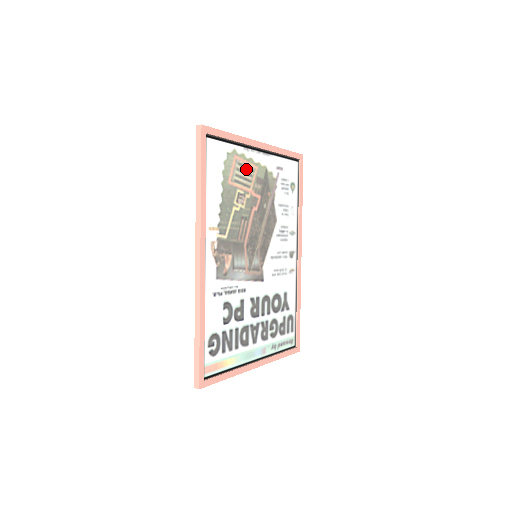
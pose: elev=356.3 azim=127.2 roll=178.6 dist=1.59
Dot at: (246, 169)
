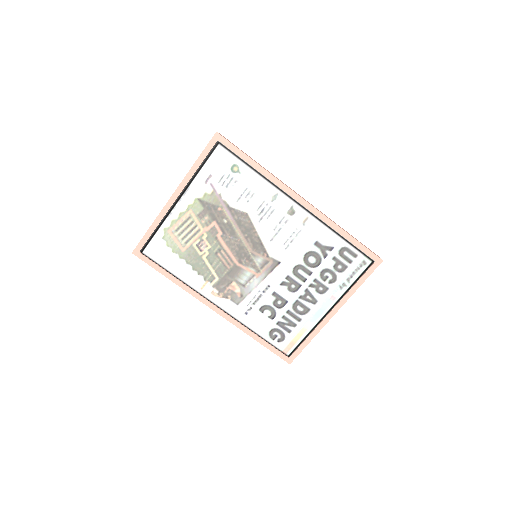
Dot at: (184, 225)
